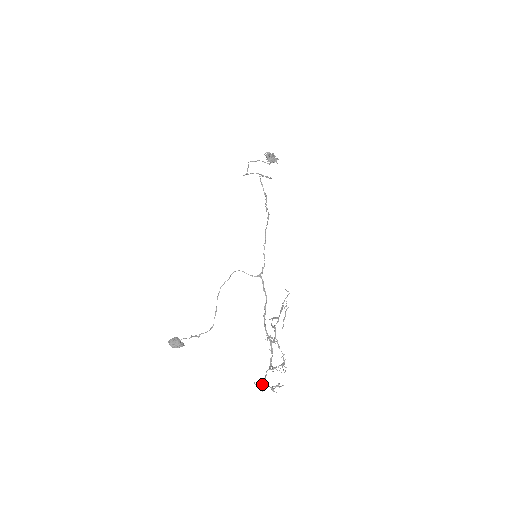
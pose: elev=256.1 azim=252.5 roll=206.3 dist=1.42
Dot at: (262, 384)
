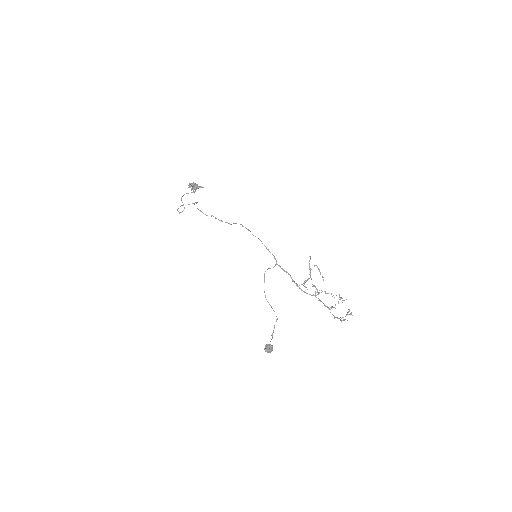
Dot at: (340, 319)
